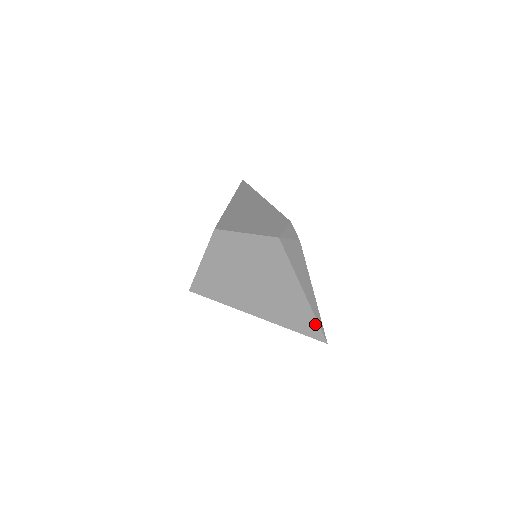
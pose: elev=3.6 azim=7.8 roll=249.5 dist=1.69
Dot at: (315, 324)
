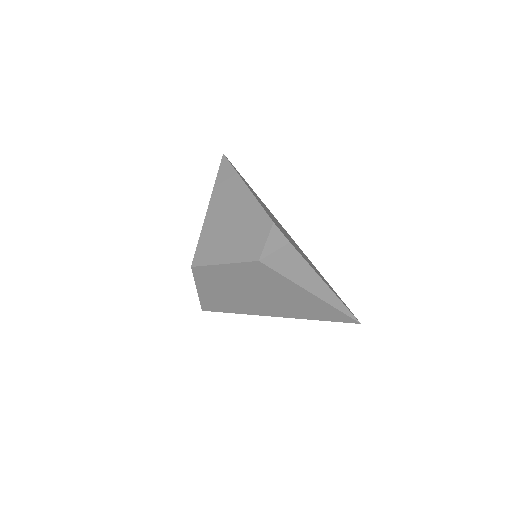
Dot at: (339, 313)
